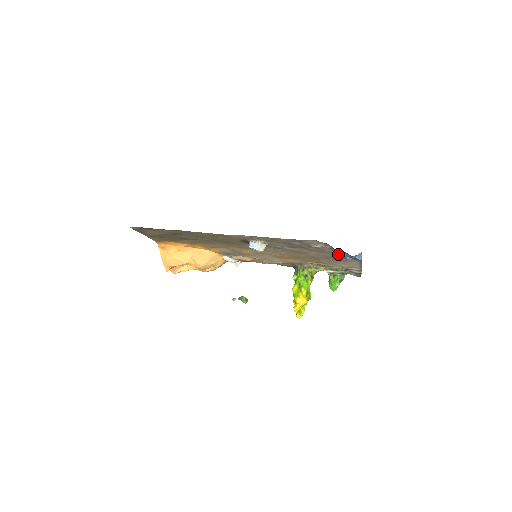
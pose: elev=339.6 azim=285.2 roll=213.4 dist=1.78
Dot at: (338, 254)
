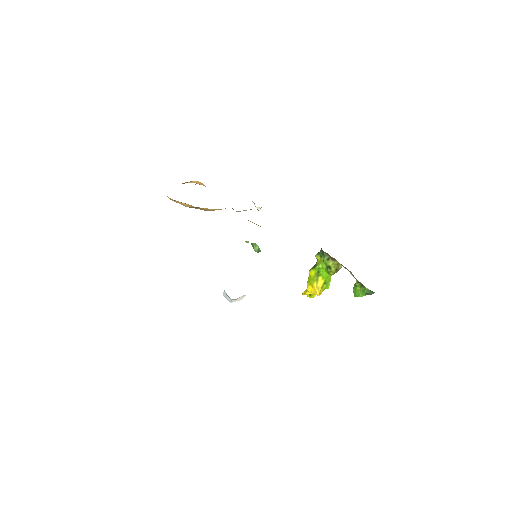
Dot at: occluded
